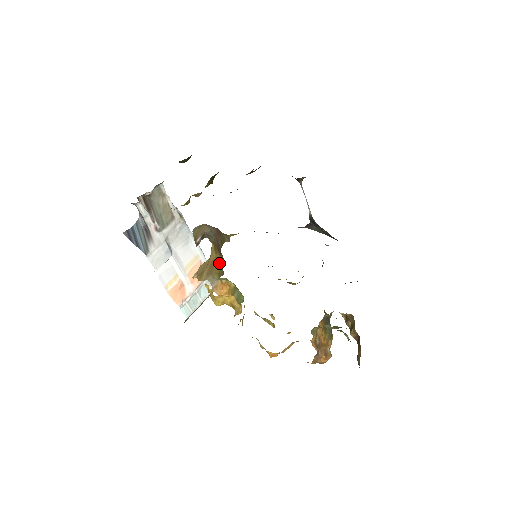
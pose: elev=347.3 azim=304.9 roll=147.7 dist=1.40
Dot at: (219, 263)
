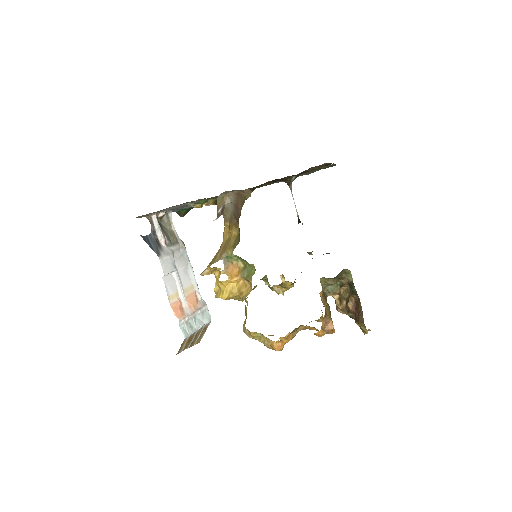
Dot at: (233, 239)
